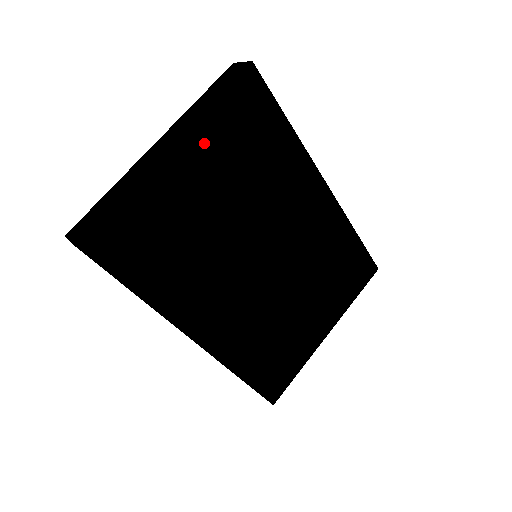
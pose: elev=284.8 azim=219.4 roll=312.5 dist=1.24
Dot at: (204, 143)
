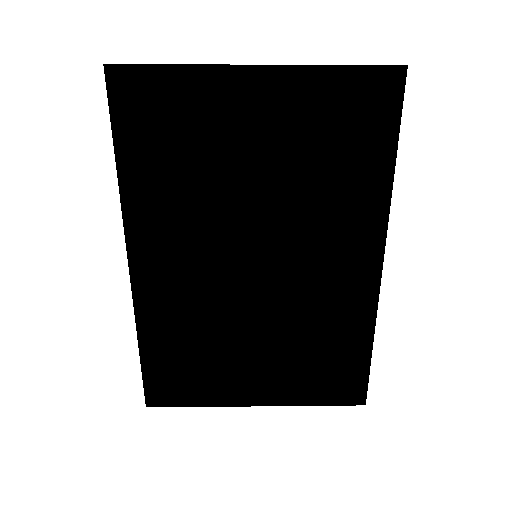
Dot at: (293, 94)
